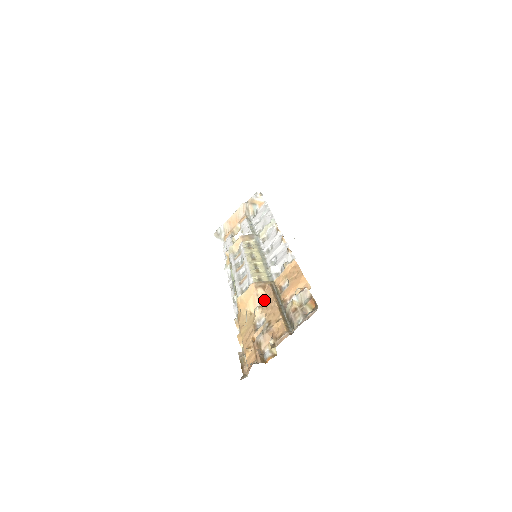
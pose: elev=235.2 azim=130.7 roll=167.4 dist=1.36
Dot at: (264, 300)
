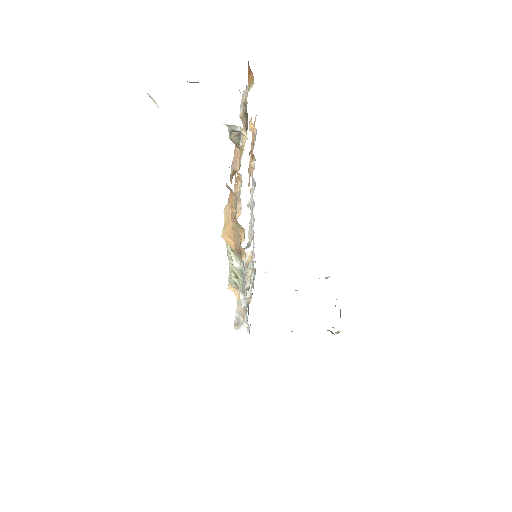
Dot at: occluded
